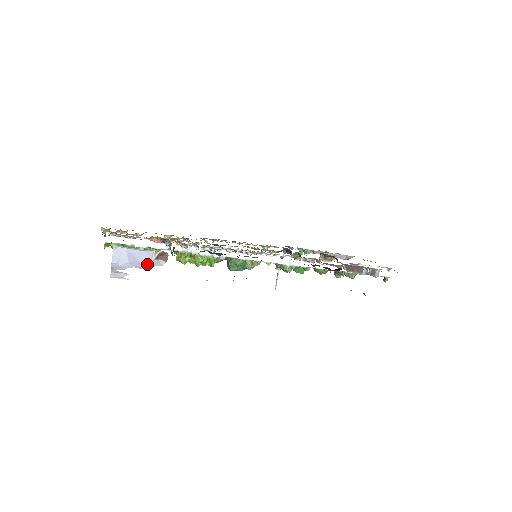
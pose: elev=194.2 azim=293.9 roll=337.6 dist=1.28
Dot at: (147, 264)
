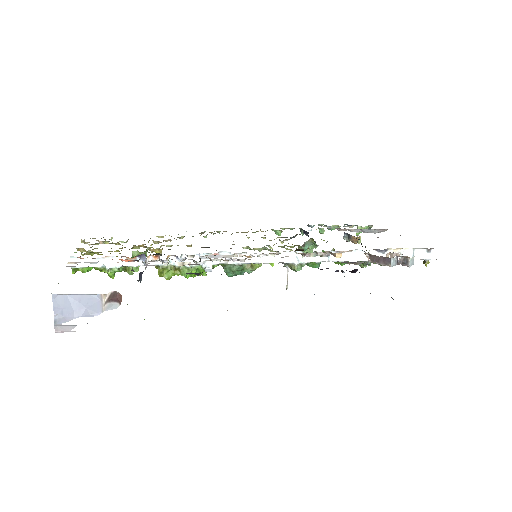
Dot at: (97, 310)
